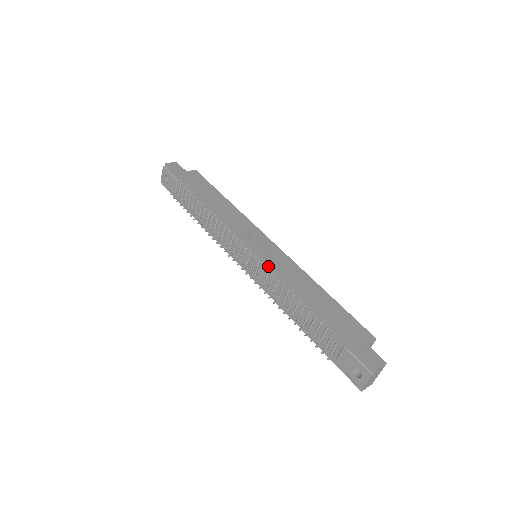
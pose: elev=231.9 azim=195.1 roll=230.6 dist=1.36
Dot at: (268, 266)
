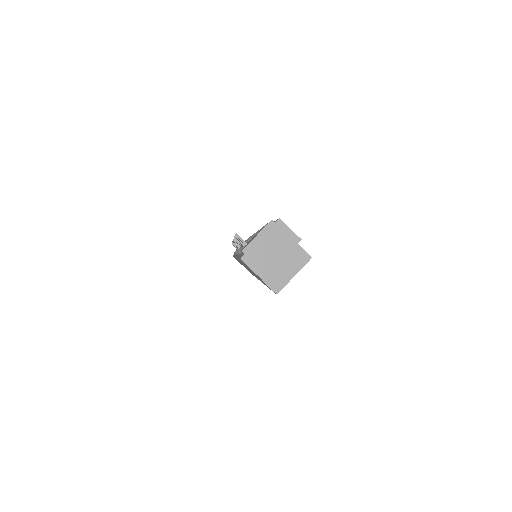
Dot at: occluded
